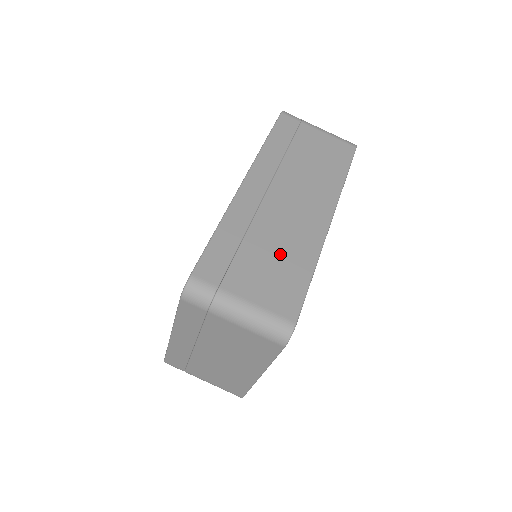
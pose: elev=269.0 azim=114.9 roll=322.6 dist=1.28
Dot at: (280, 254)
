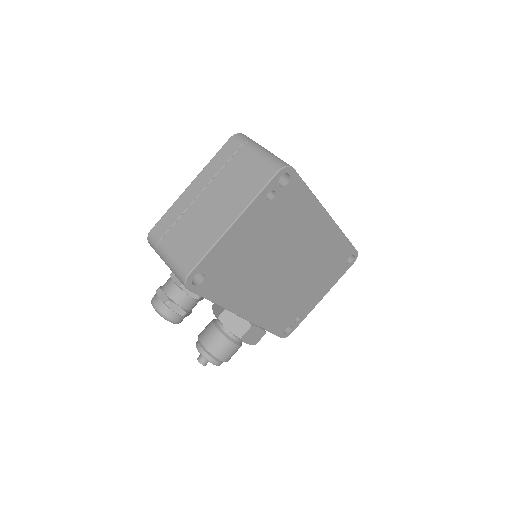
Dot at: occluded
